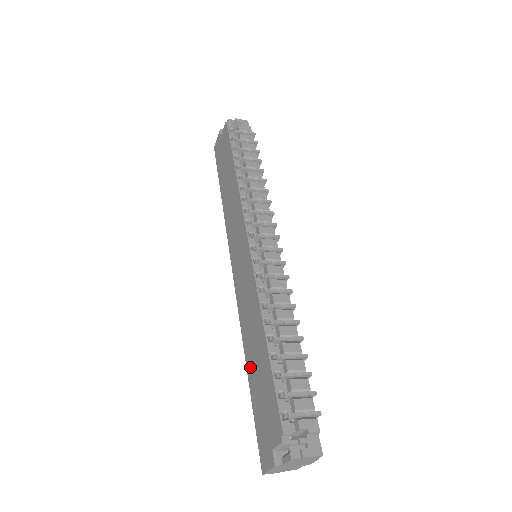
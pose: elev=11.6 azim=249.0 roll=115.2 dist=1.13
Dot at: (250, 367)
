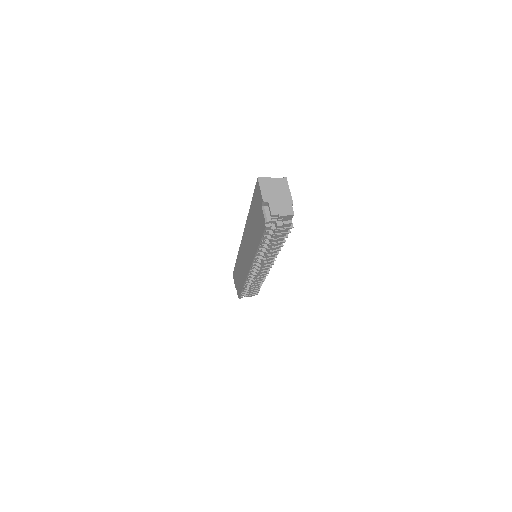
Dot at: (237, 266)
